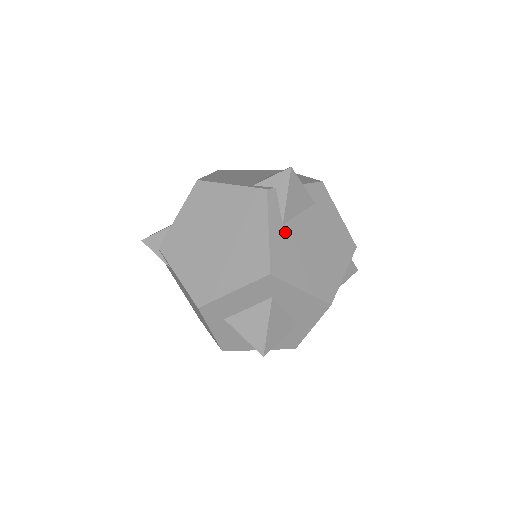
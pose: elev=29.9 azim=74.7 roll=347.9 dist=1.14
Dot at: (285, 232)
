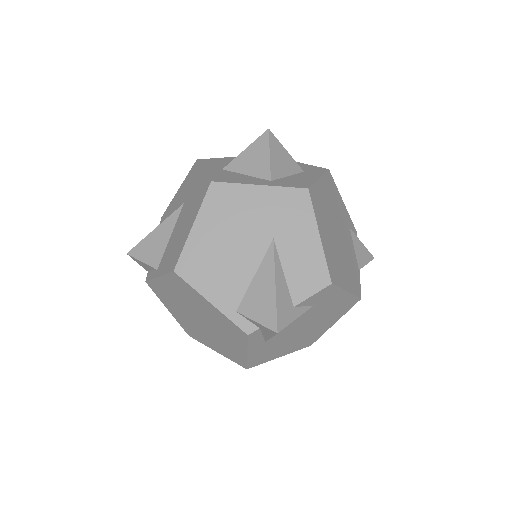
Dot at: (267, 343)
